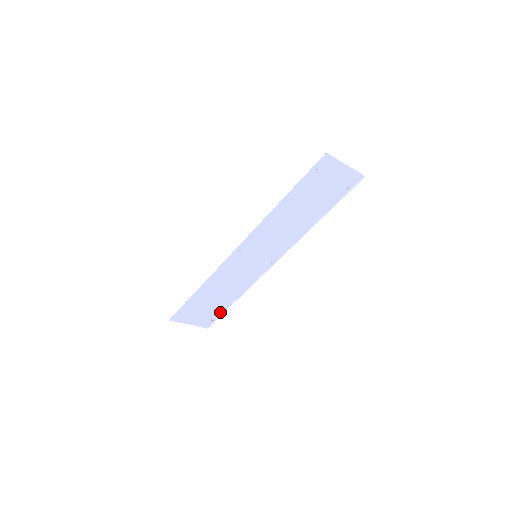
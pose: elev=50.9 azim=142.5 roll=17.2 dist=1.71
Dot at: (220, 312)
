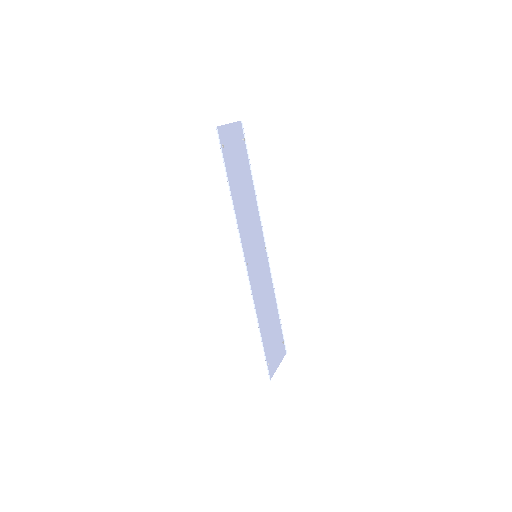
Dot at: (280, 330)
